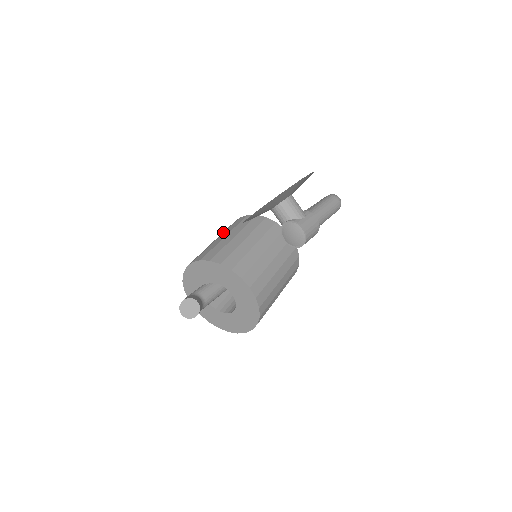
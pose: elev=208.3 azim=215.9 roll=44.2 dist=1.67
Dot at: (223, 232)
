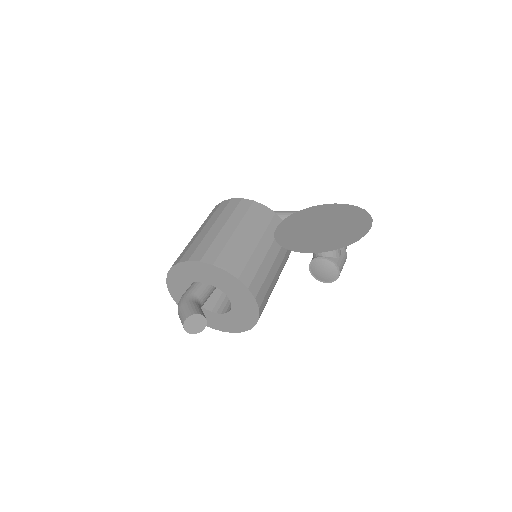
Dot at: (225, 215)
